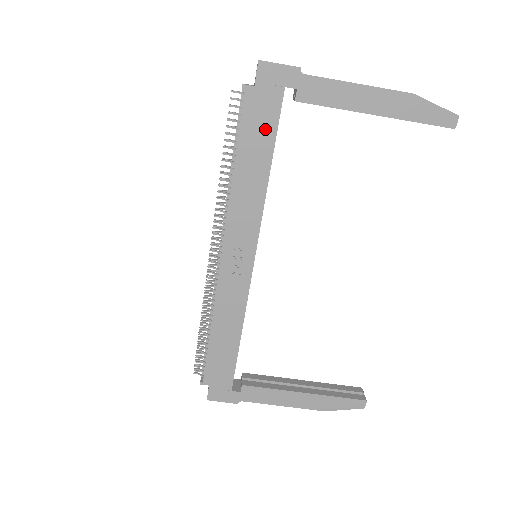
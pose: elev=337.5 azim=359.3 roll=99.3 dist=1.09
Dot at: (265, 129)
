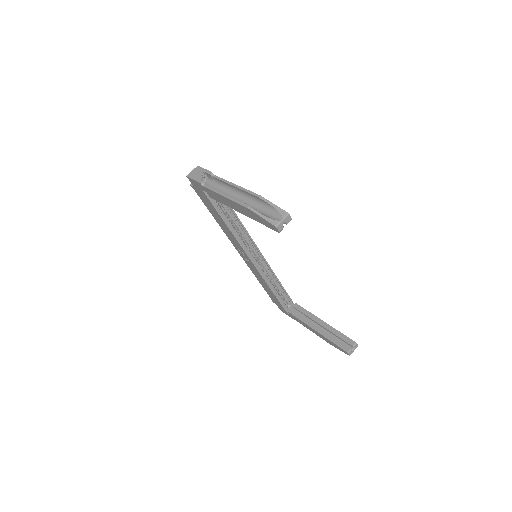
Dot at: (211, 206)
